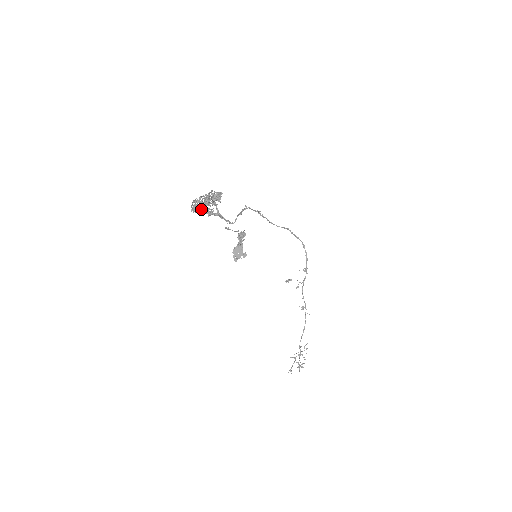
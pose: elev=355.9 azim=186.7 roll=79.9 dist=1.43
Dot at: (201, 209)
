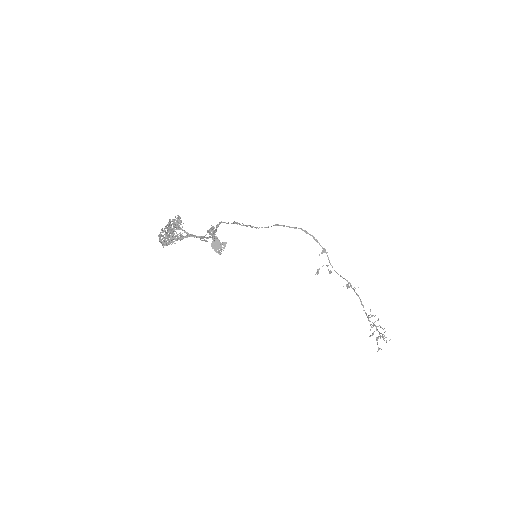
Dot at: (170, 240)
